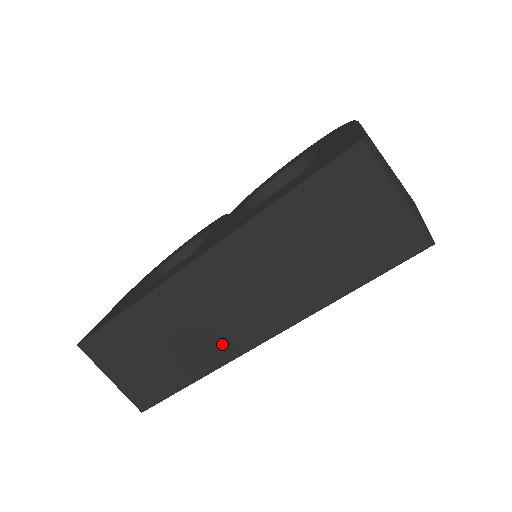
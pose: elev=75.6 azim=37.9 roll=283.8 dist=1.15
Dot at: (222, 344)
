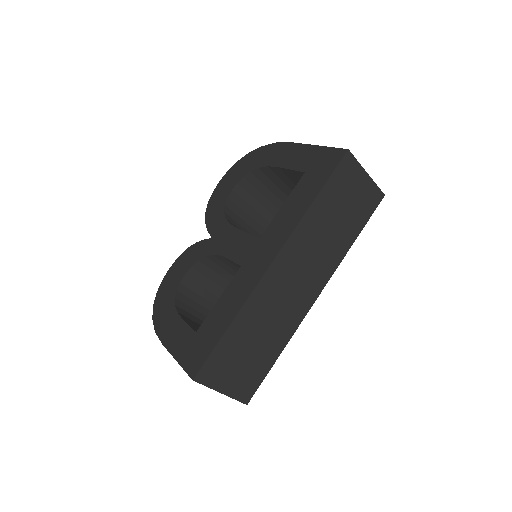
Dot at: (294, 314)
